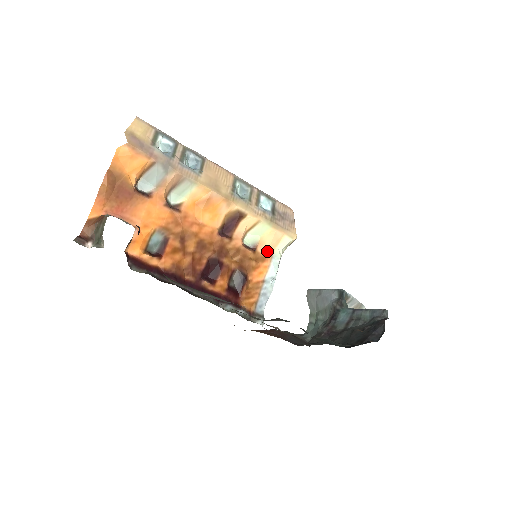
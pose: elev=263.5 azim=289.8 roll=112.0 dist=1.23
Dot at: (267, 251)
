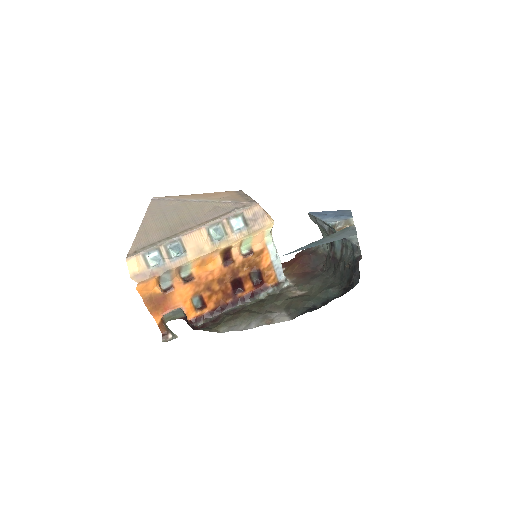
Dot at: (261, 246)
